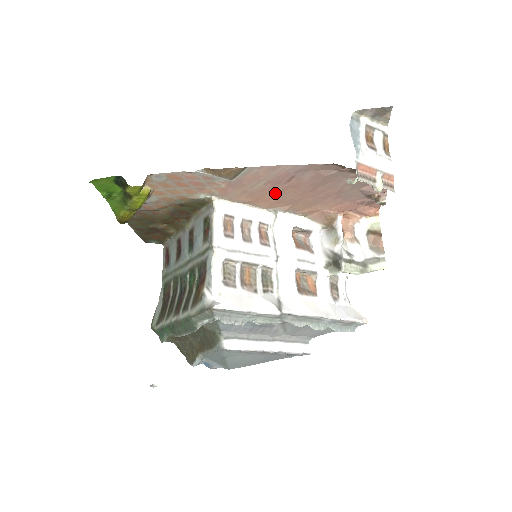
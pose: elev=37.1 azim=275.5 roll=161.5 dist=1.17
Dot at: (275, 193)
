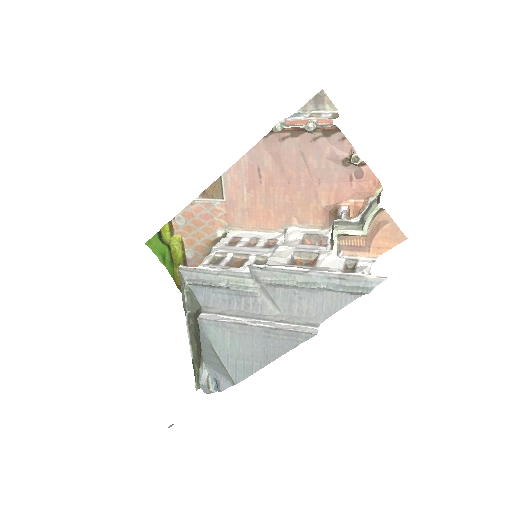
Dot at: (265, 201)
